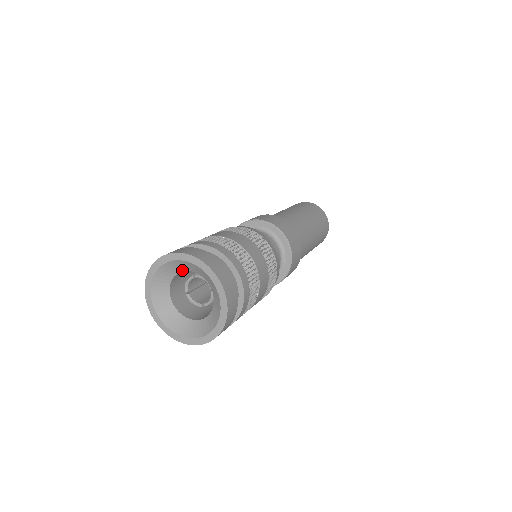
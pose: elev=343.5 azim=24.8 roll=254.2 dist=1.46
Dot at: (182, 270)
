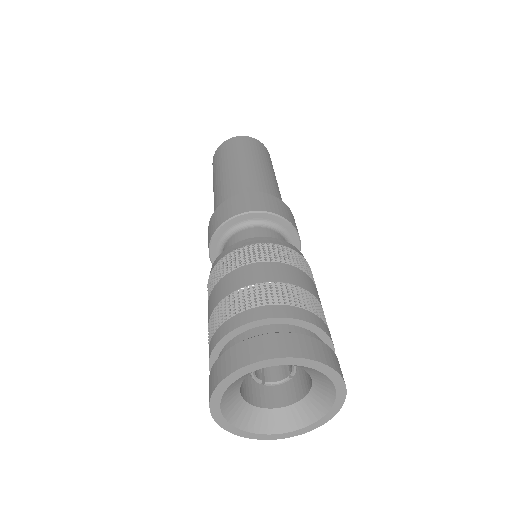
Dot at: occluded
